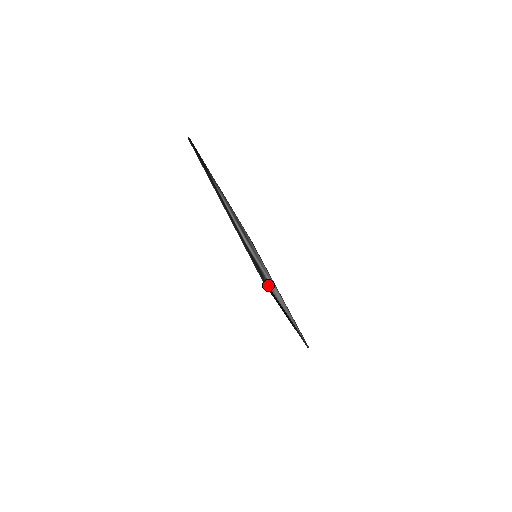
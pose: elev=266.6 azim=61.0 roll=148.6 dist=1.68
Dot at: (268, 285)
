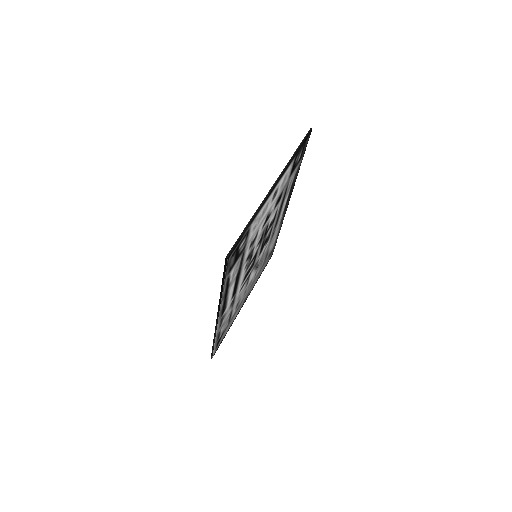
Dot at: (228, 267)
